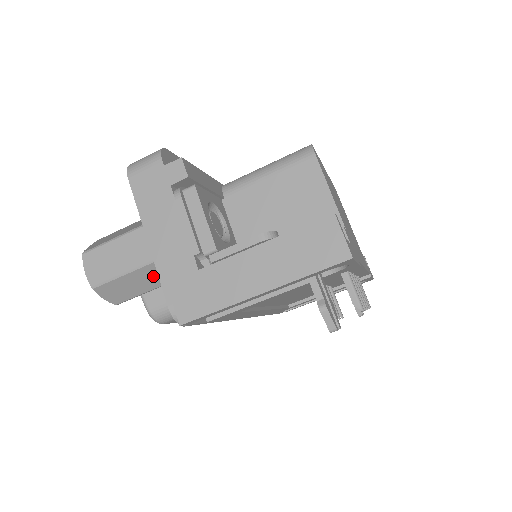
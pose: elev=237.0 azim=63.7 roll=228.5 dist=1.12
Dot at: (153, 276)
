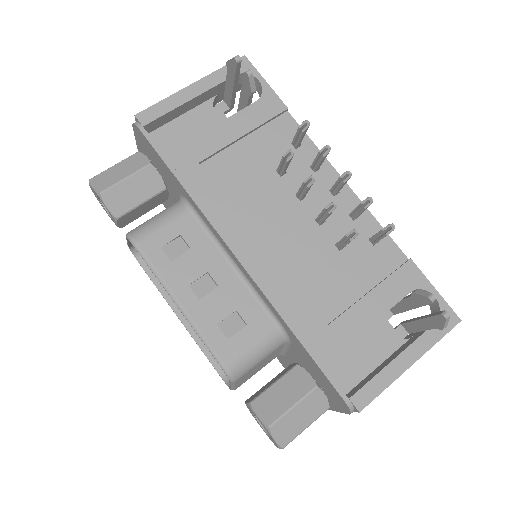
Dot at: (135, 163)
